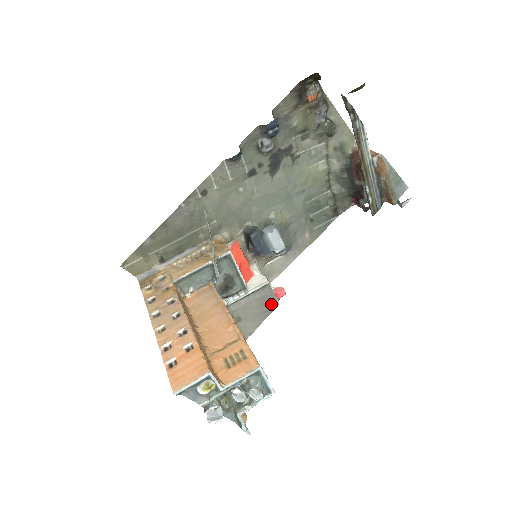
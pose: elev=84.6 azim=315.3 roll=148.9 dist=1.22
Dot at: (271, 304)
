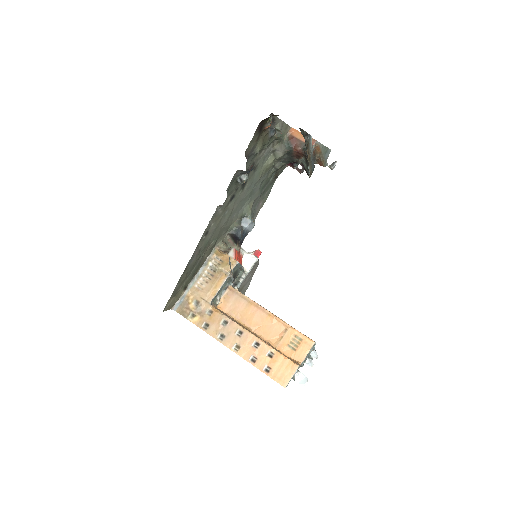
Dot at: (256, 265)
